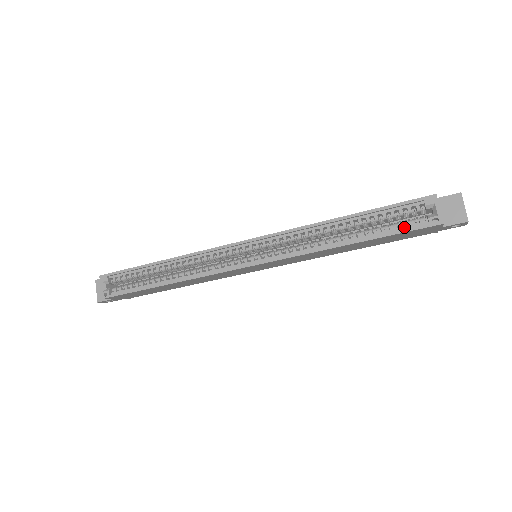
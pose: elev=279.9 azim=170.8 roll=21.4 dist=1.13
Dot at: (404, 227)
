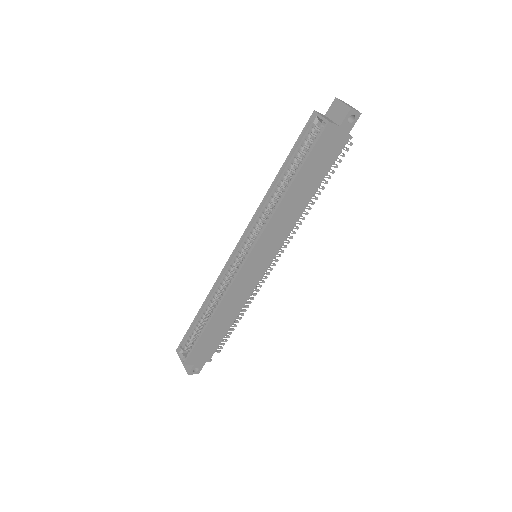
Dot at: (311, 147)
